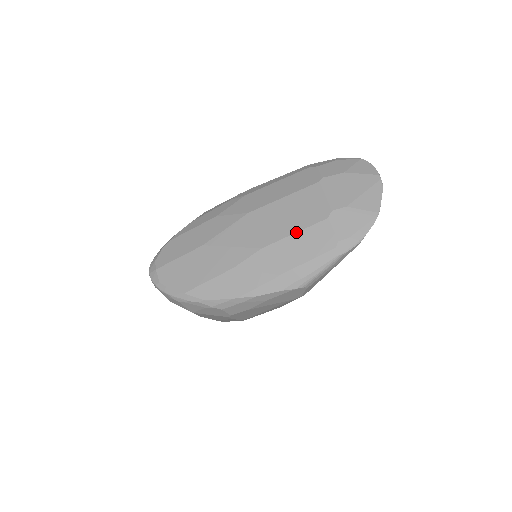
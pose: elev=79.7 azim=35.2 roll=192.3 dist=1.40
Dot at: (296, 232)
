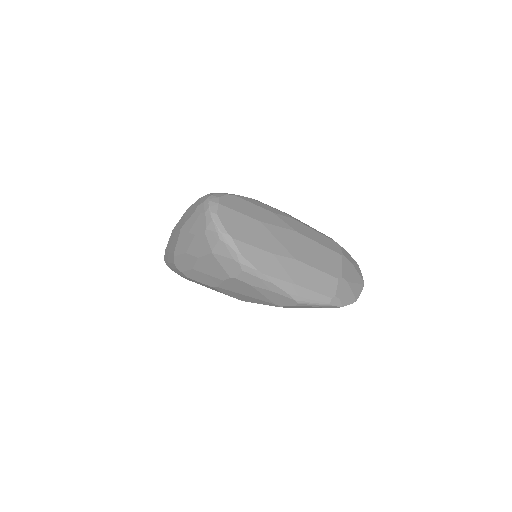
Dot at: (319, 269)
